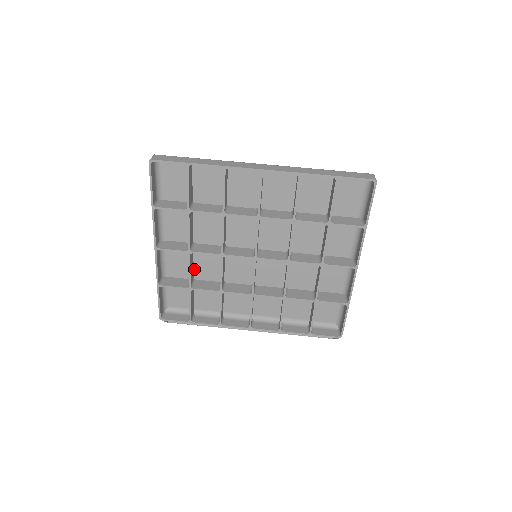
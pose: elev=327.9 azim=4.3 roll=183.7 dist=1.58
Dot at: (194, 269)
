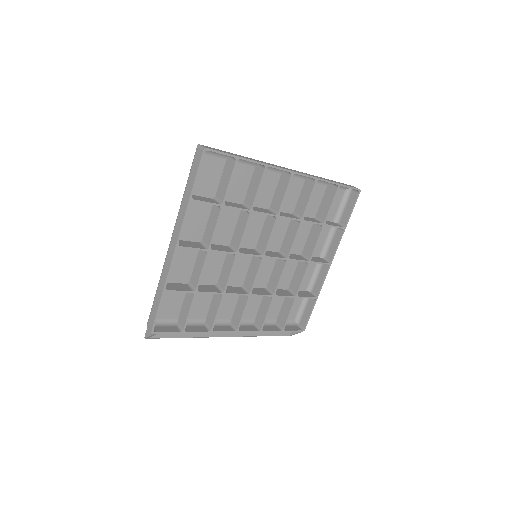
Dot at: (194, 272)
